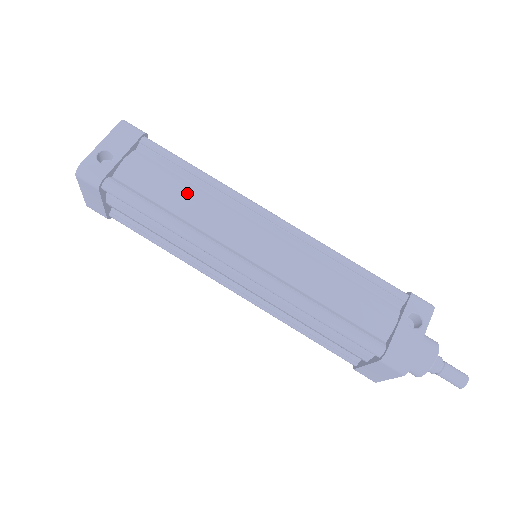
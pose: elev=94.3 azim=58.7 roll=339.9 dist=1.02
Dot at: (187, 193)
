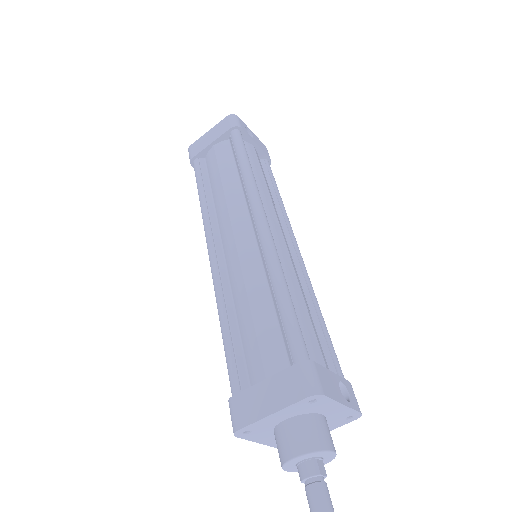
Dot at: (267, 185)
